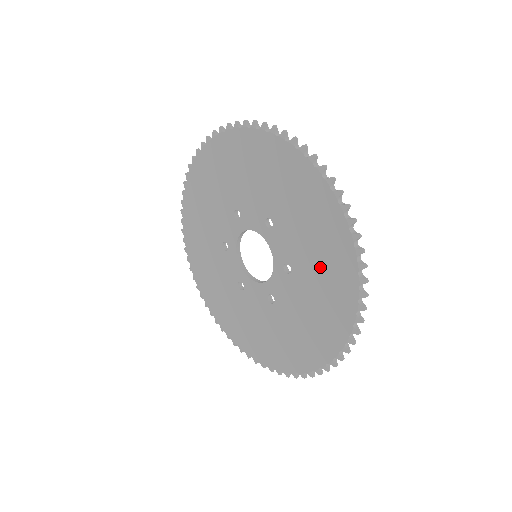
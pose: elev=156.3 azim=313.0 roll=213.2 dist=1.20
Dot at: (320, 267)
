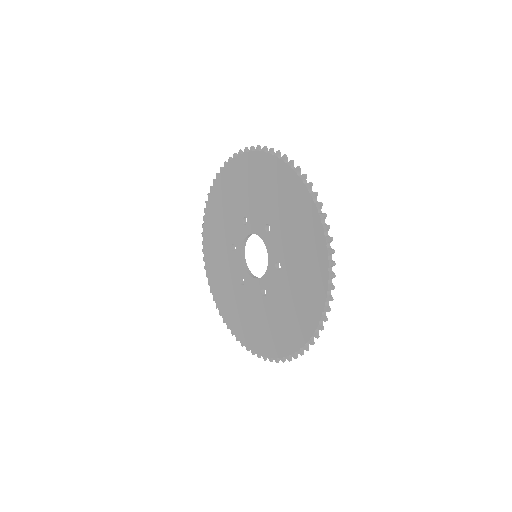
Dot at: (302, 264)
